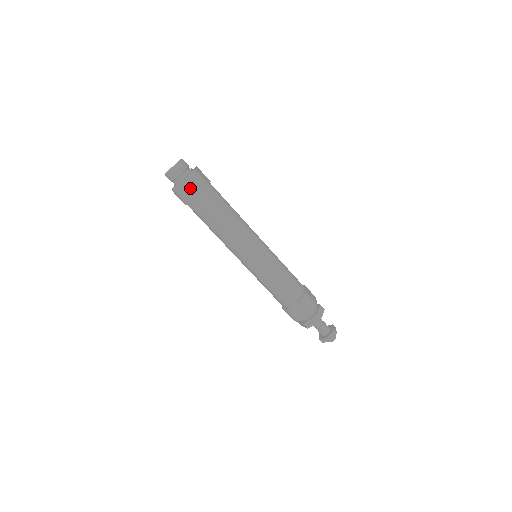
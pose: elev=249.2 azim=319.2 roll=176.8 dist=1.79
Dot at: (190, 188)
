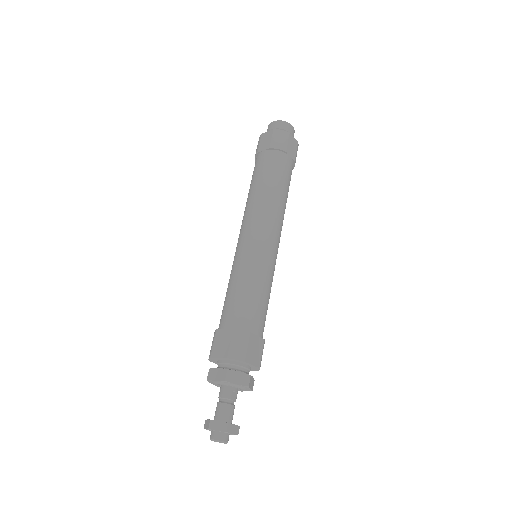
Dot at: (268, 140)
